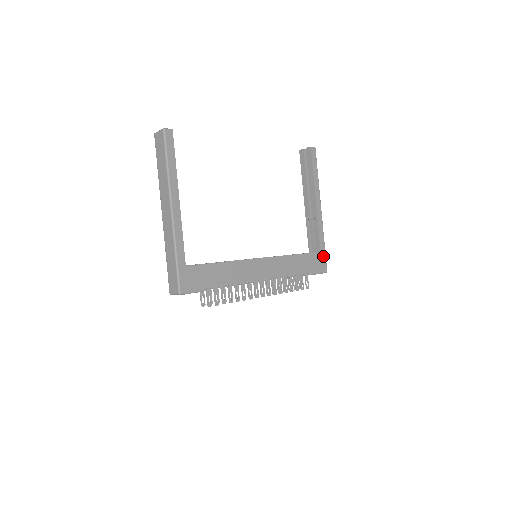
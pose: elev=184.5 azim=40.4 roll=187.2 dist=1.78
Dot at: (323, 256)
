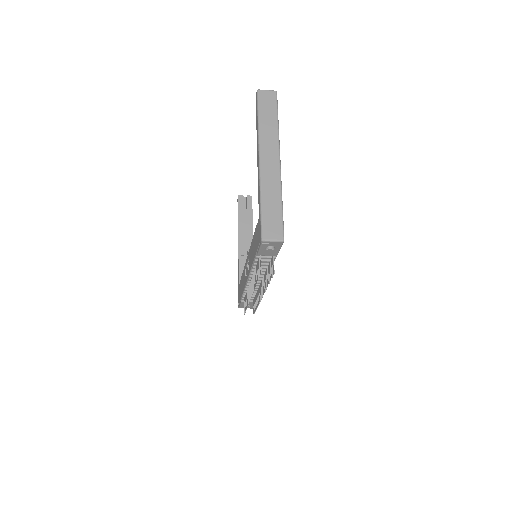
Dot at: occluded
